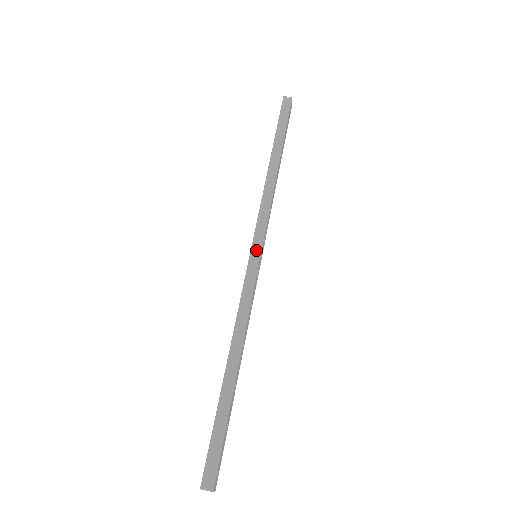
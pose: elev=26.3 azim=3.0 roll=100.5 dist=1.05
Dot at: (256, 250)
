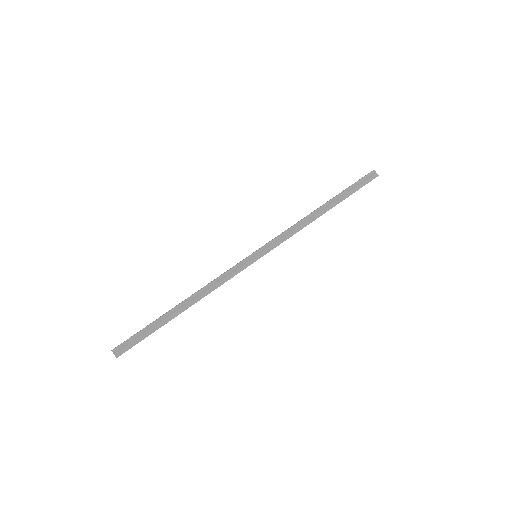
Dot at: (259, 253)
